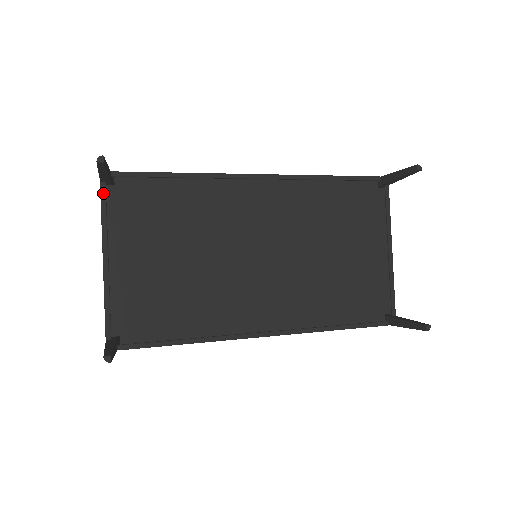
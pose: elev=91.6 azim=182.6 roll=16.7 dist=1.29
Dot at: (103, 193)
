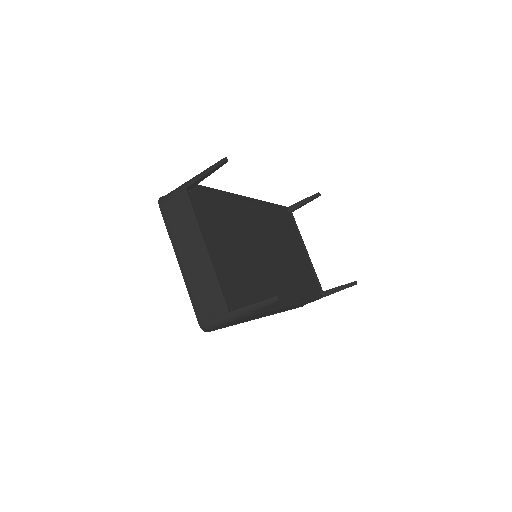
Dot at: (190, 197)
